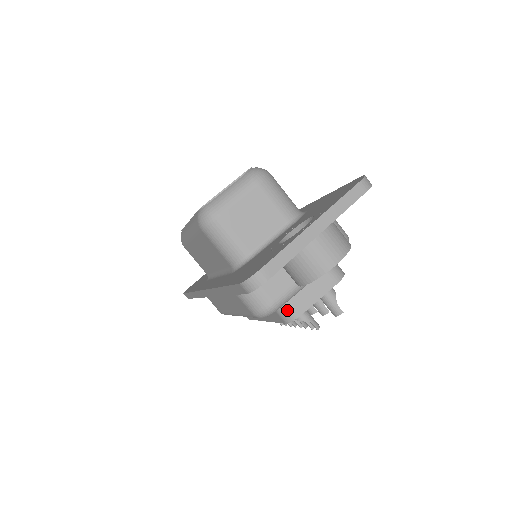
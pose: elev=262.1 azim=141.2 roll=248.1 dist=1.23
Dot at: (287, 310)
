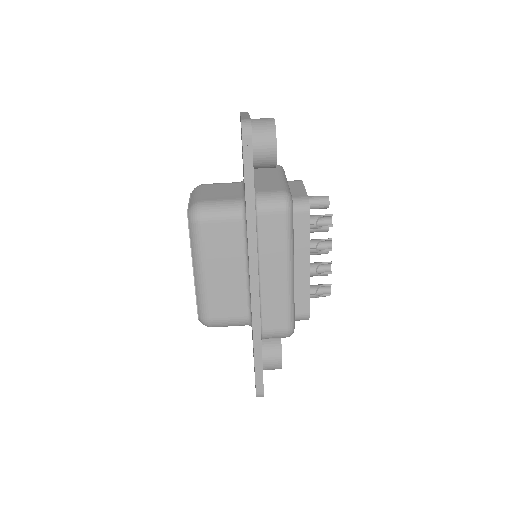
Dot at: (298, 201)
